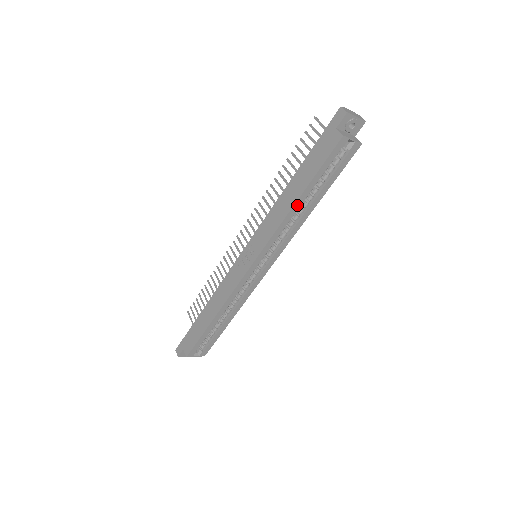
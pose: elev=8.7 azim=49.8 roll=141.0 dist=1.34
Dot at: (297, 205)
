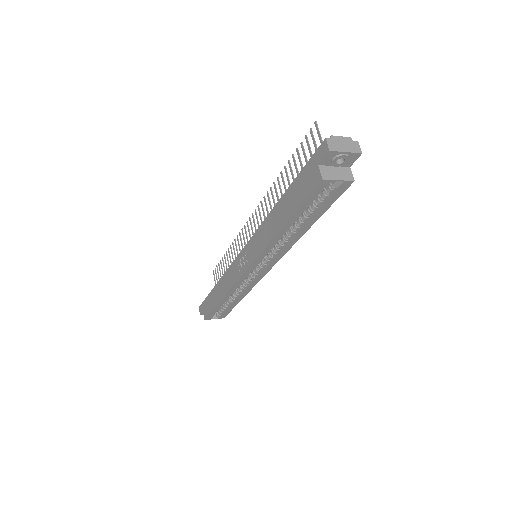
Dot at: (282, 232)
